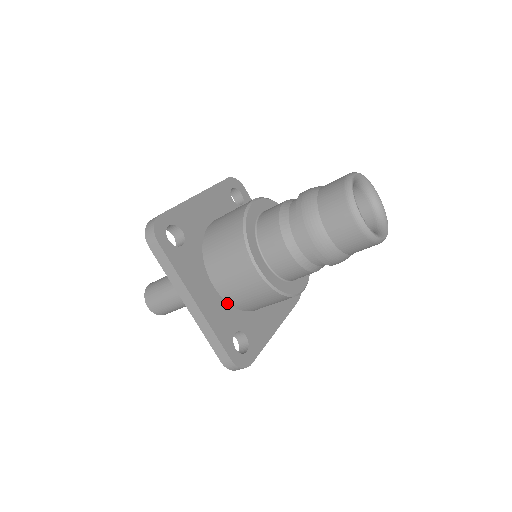
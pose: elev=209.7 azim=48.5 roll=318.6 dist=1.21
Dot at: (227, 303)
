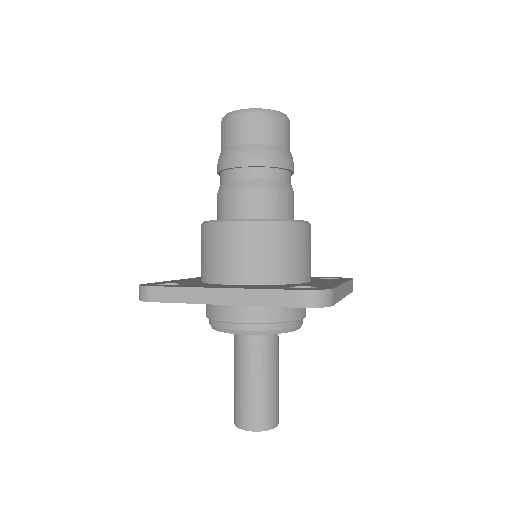
Dot at: (262, 285)
